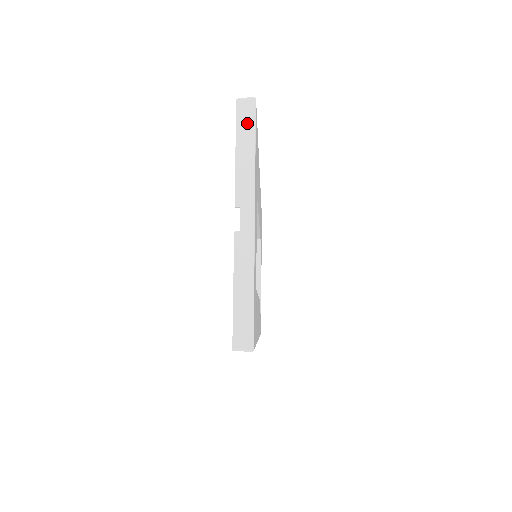
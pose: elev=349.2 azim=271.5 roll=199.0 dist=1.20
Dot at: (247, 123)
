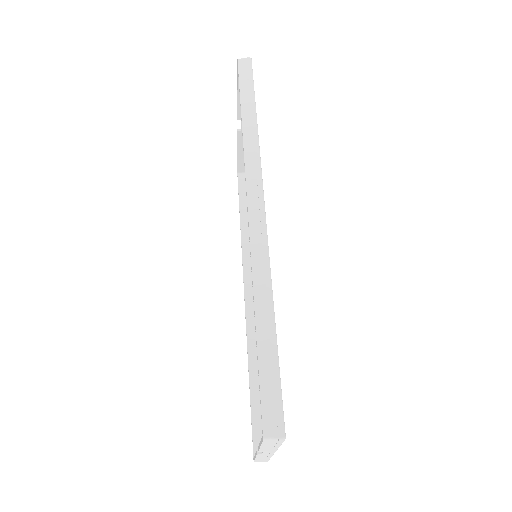
Dot at: (274, 444)
